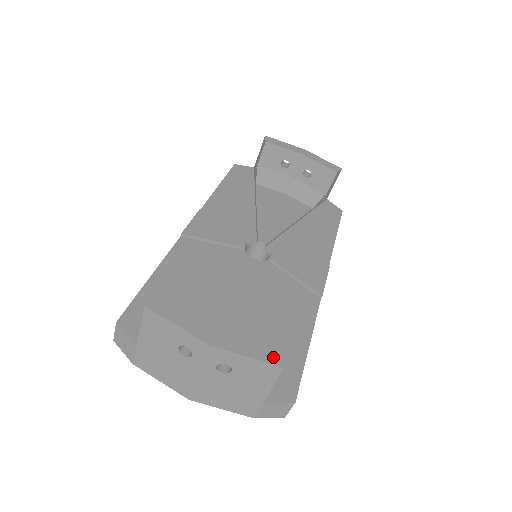
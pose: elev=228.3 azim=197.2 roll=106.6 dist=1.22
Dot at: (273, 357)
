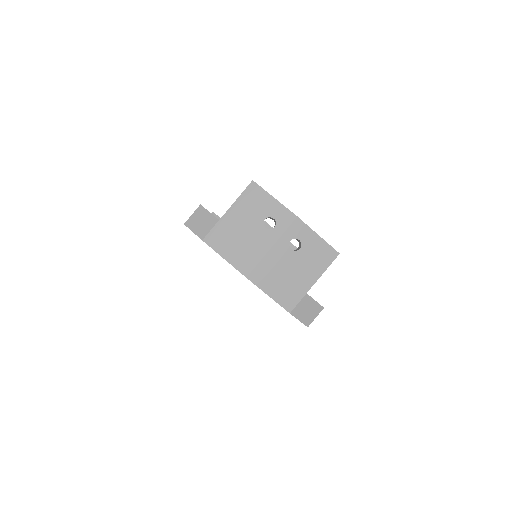
Dot at: (331, 247)
